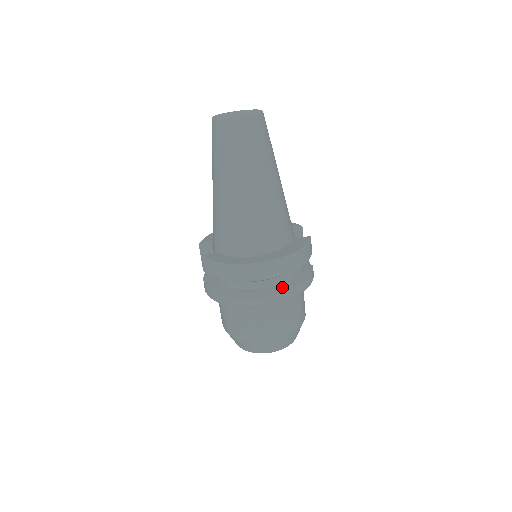
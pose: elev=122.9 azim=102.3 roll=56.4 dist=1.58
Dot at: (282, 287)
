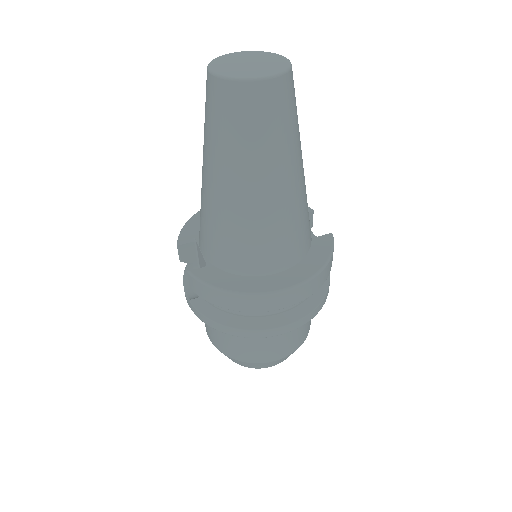
Dot at: (300, 309)
